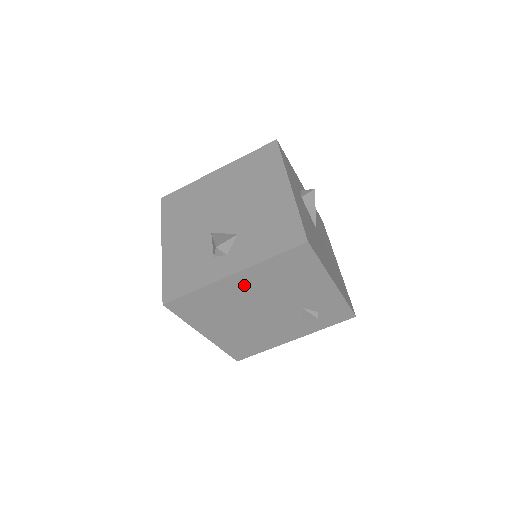
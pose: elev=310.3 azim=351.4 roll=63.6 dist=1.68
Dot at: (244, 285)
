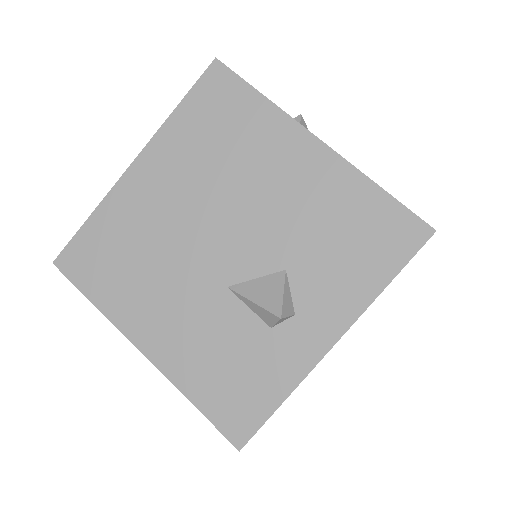
Dot at: occluded
